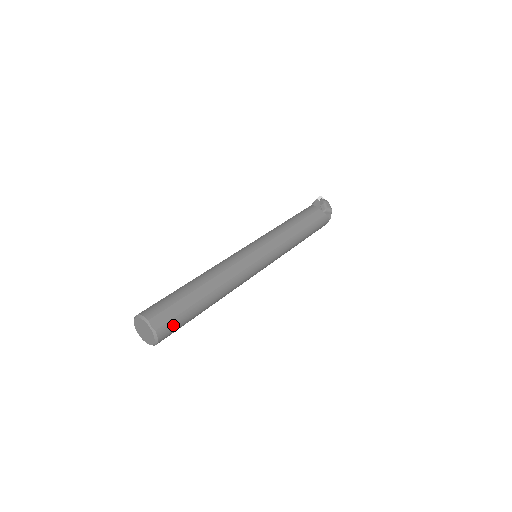
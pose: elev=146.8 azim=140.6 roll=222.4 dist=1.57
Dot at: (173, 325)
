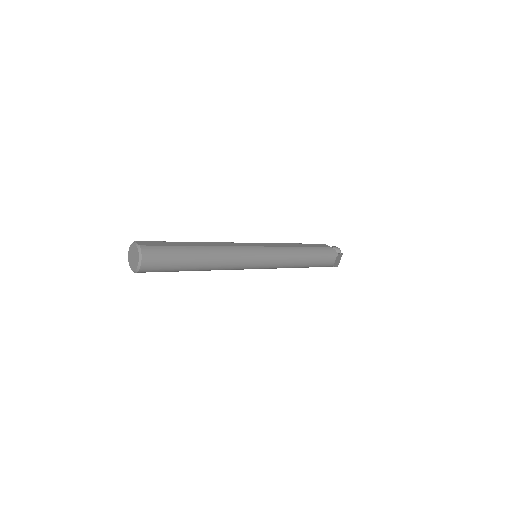
Dot at: (158, 251)
